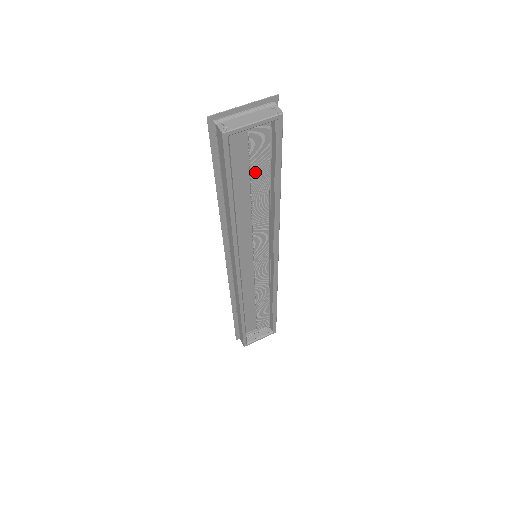
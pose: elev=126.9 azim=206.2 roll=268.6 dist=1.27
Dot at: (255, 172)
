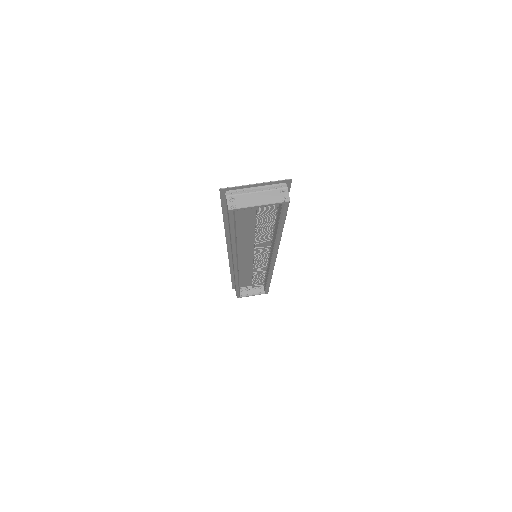
Dot at: (261, 218)
